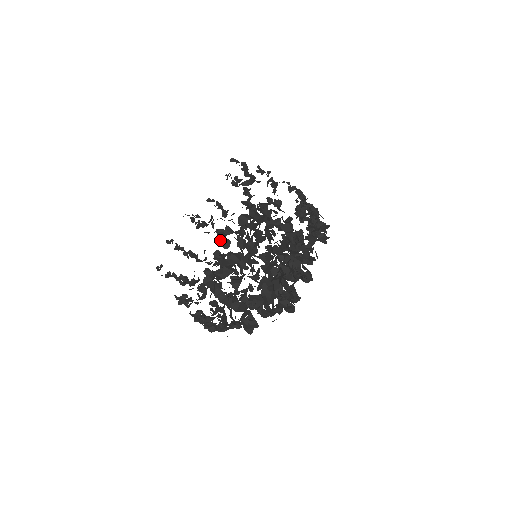
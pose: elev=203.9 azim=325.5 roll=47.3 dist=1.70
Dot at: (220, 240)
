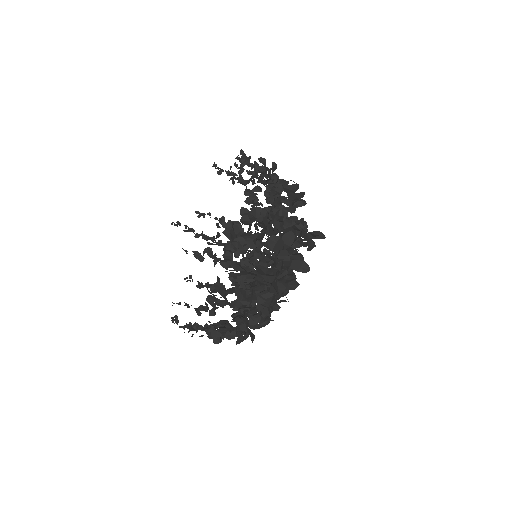
Dot at: occluded
